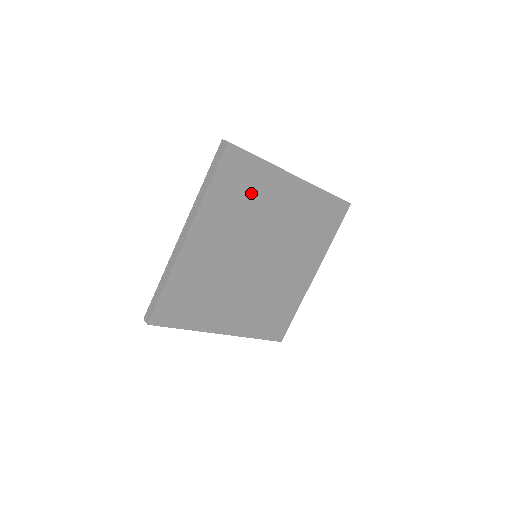
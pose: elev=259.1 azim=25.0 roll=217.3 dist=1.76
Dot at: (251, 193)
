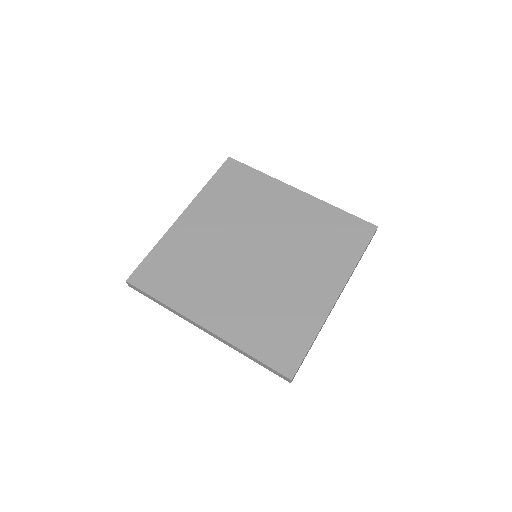
Dot at: (248, 194)
